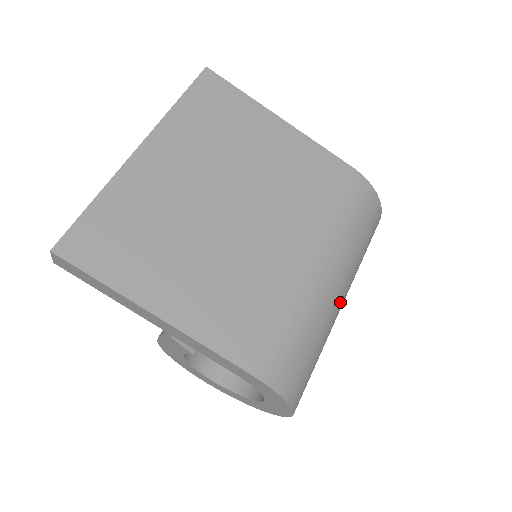
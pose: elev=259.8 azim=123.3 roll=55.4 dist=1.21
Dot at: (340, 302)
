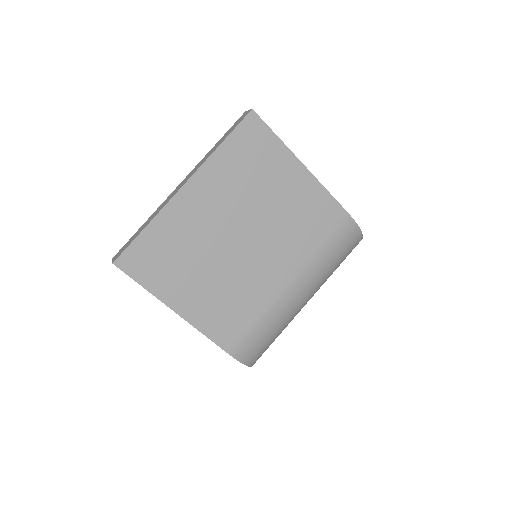
Dot at: (305, 304)
